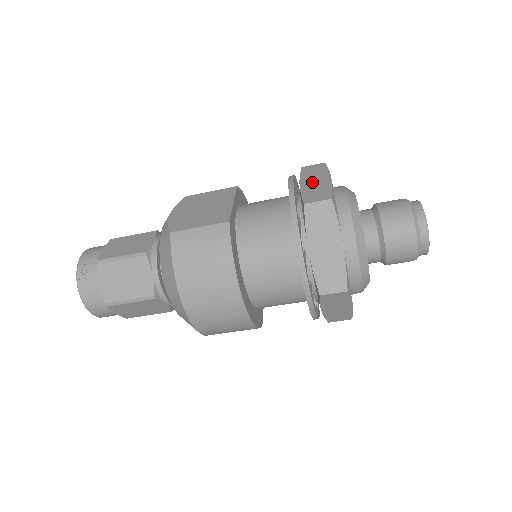
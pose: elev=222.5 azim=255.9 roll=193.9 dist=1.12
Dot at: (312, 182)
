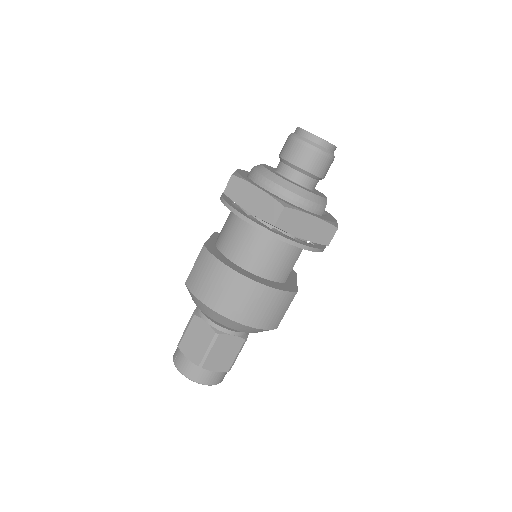
Dot at: occluded
